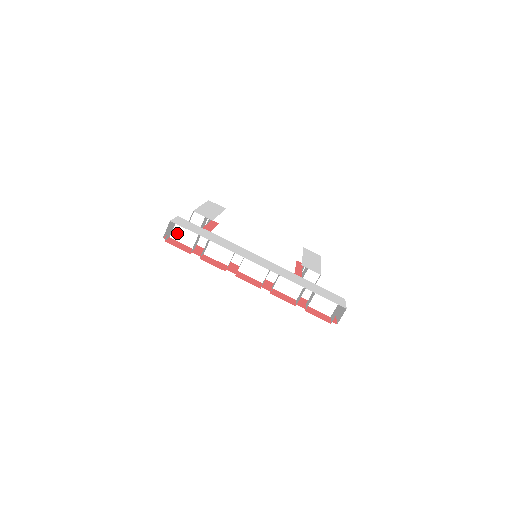
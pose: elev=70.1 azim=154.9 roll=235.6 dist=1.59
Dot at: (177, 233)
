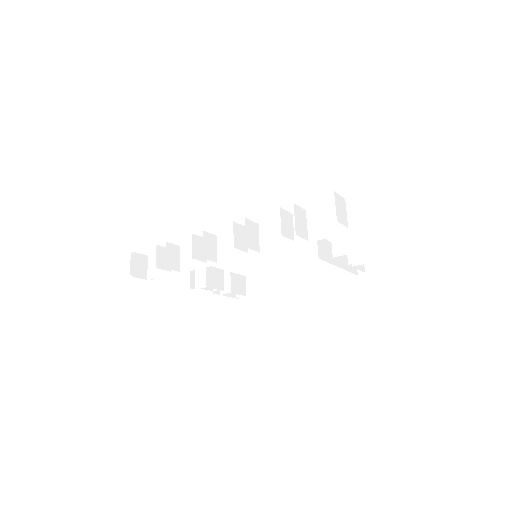
Dot at: (152, 270)
